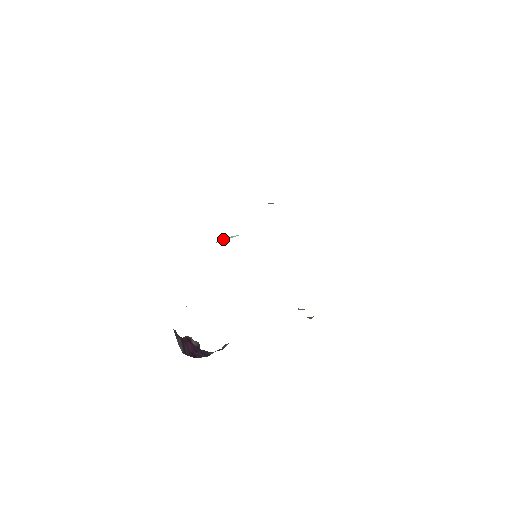
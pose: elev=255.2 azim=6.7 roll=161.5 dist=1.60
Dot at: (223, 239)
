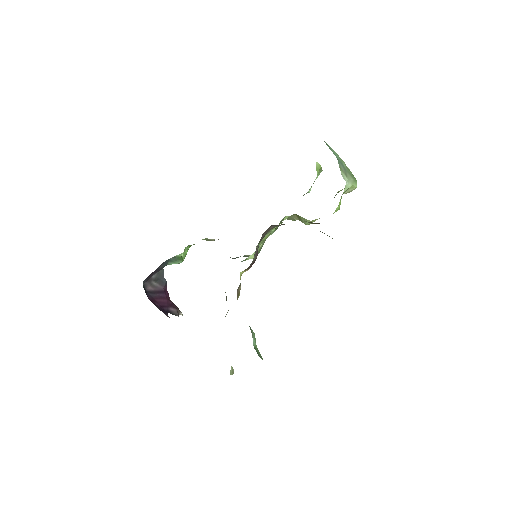
Dot at: occluded
